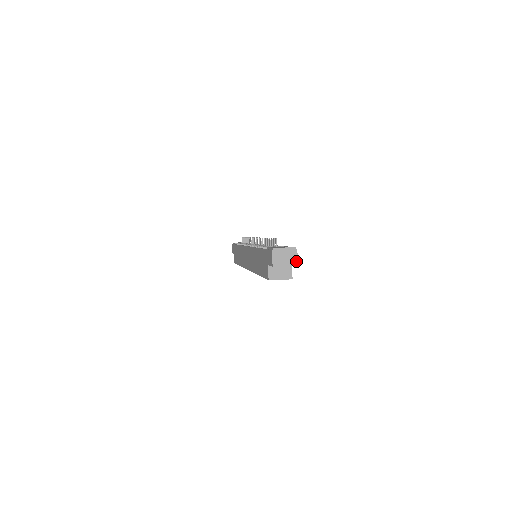
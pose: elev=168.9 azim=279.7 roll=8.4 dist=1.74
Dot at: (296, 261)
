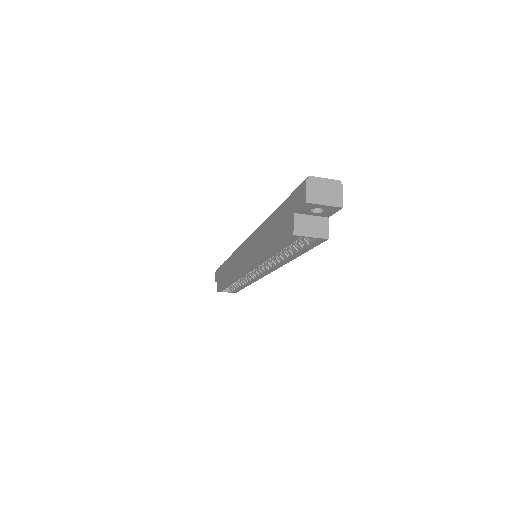
Dot at: (341, 200)
